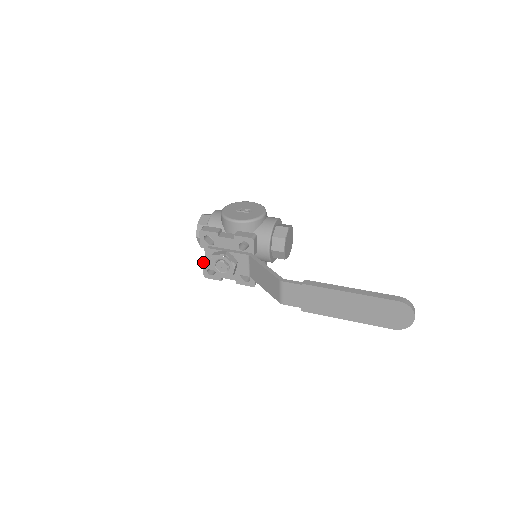
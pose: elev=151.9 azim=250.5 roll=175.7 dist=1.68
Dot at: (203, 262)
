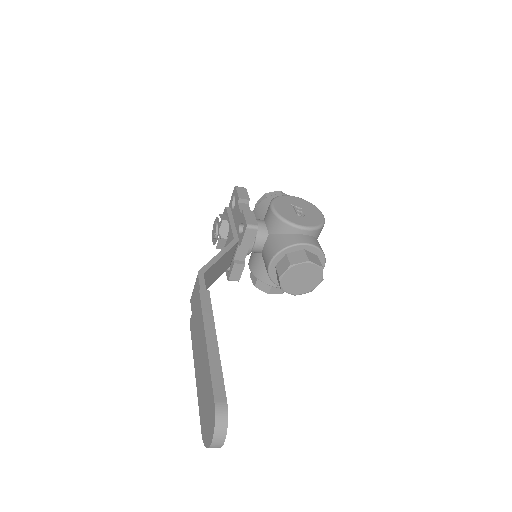
Dot at: occluded
